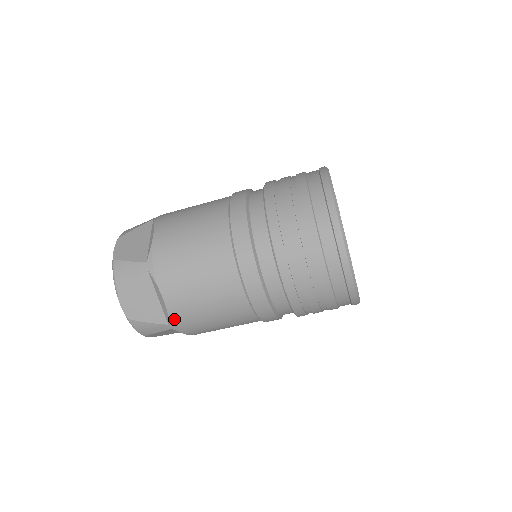
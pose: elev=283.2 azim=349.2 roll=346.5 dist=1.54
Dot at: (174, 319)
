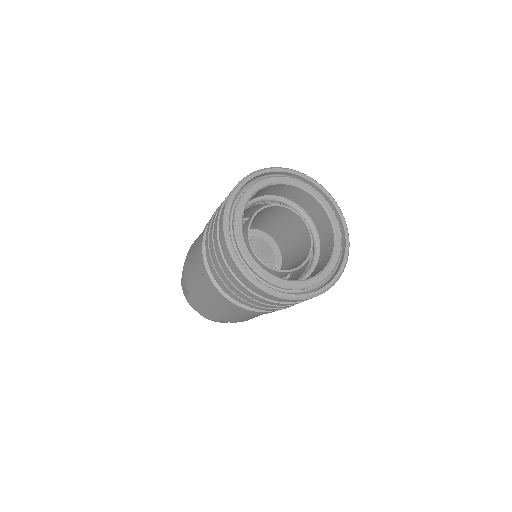
Dot at: (186, 280)
